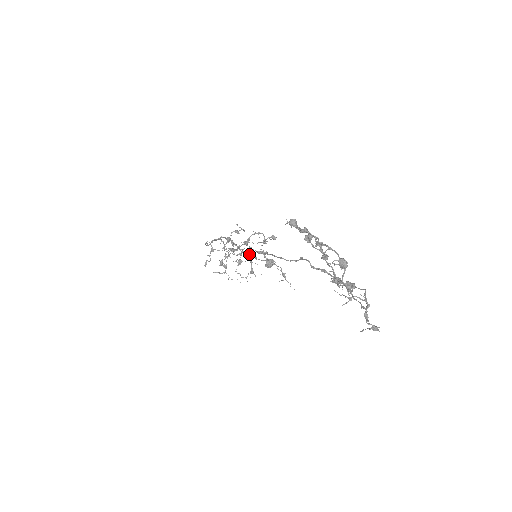
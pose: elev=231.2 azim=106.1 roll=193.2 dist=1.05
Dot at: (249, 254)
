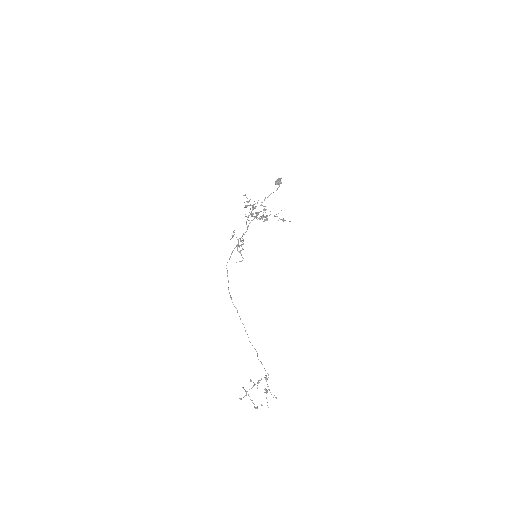
Dot at: (257, 215)
